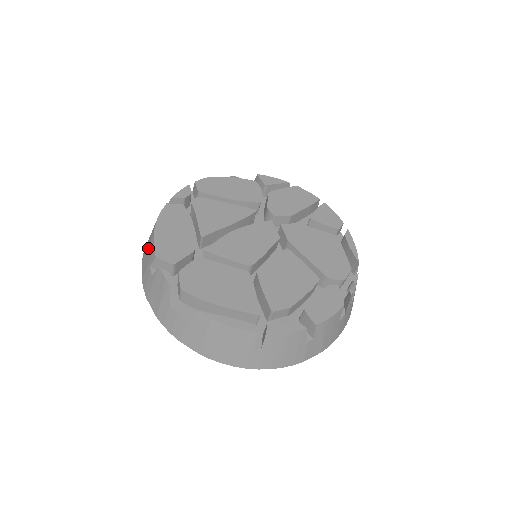
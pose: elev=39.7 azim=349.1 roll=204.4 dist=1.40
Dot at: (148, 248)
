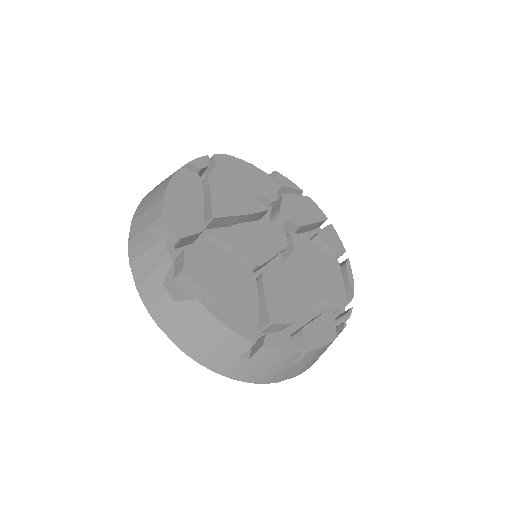
Dot at: (149, 209)
